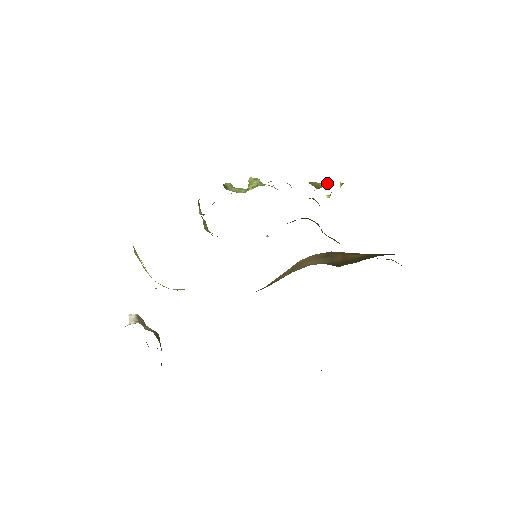
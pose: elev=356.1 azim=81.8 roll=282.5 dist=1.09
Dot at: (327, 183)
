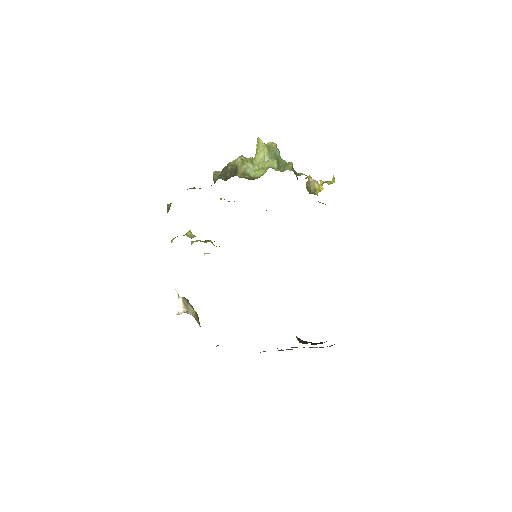
Dot at: occluded
